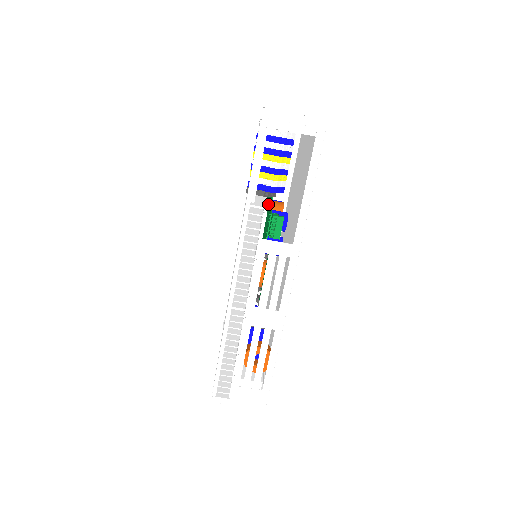
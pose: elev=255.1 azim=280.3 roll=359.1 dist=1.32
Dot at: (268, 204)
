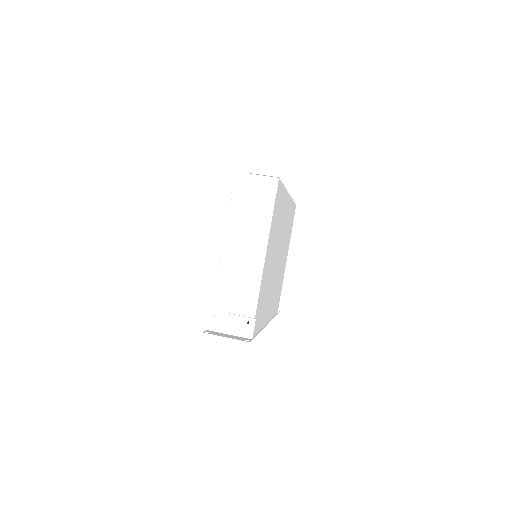
Dot at: occluded
